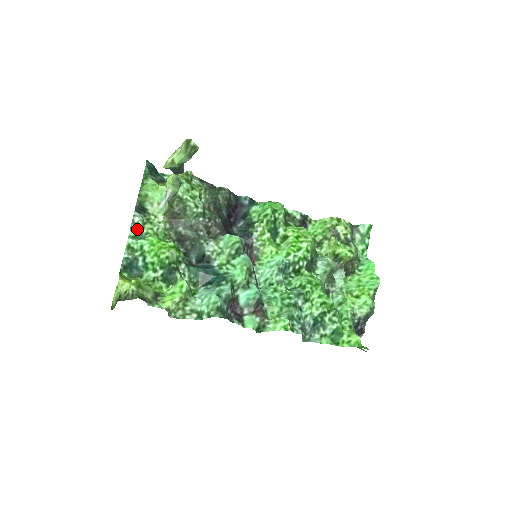
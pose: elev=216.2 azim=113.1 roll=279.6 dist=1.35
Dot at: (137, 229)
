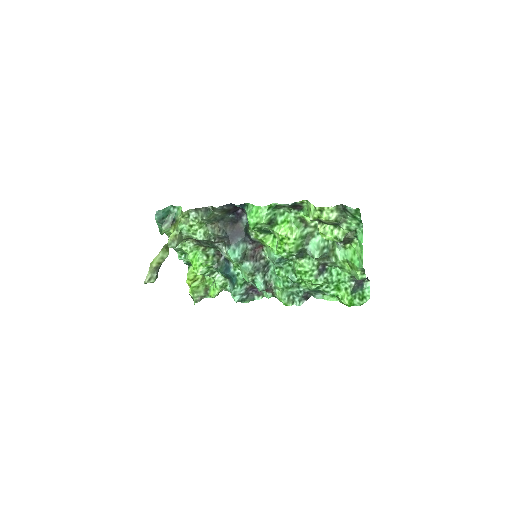
Dot at: (180, 251)
